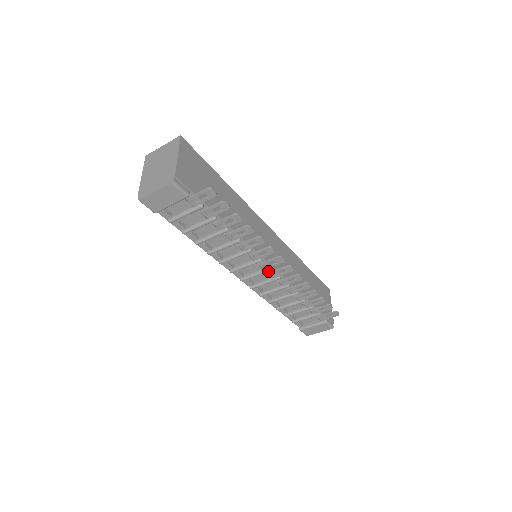
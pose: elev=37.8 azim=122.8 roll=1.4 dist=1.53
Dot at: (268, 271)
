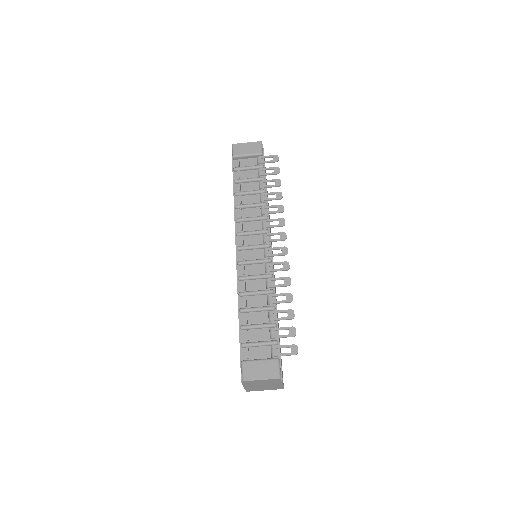
Dot at: (266, 246)
